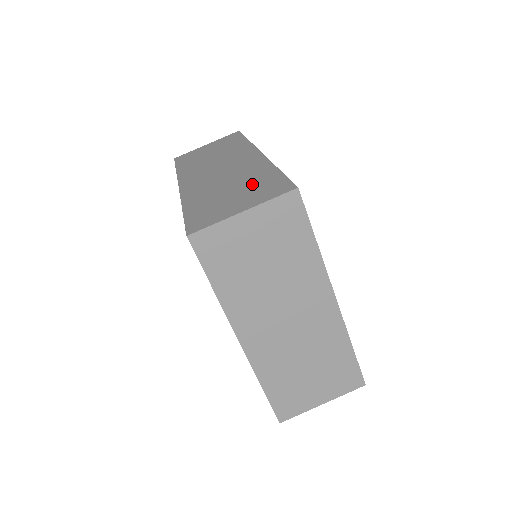
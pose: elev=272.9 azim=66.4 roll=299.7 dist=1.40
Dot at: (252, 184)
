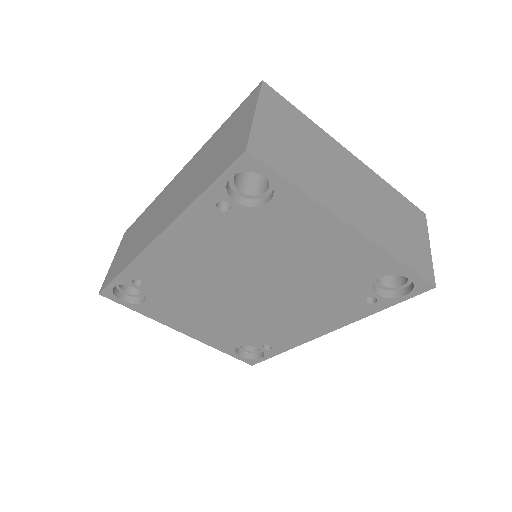
Dot at: (222, 137)
